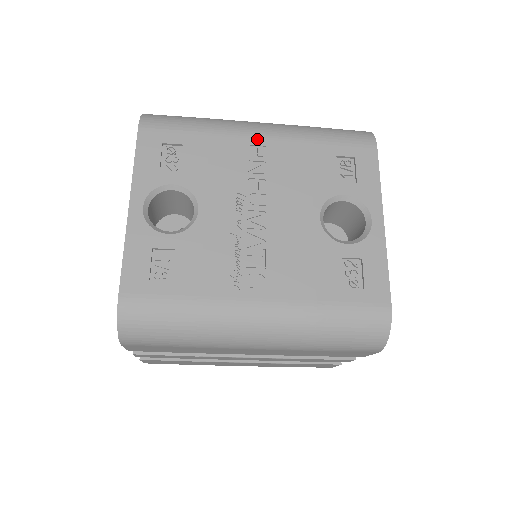
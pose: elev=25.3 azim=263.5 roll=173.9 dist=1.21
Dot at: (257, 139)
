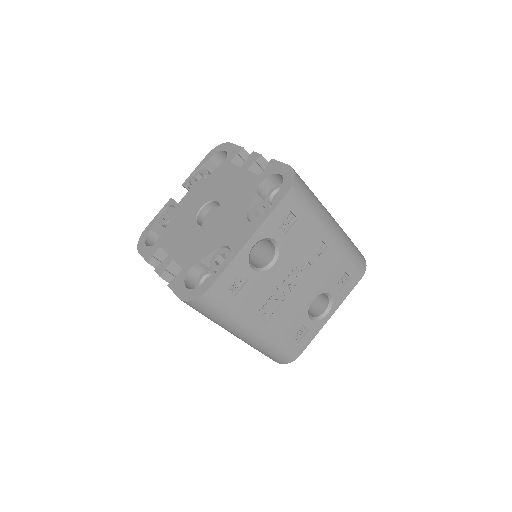
Dot at: (328, 240)
